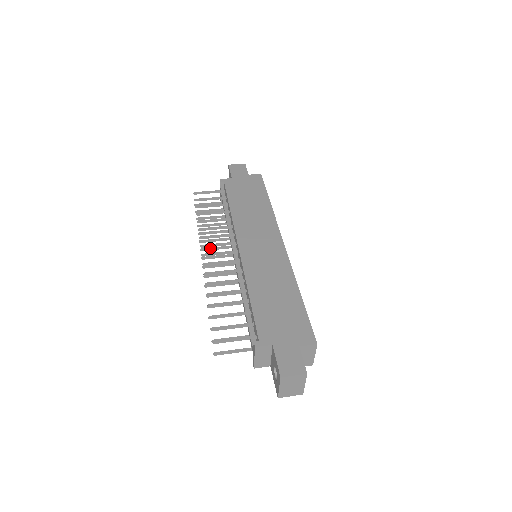
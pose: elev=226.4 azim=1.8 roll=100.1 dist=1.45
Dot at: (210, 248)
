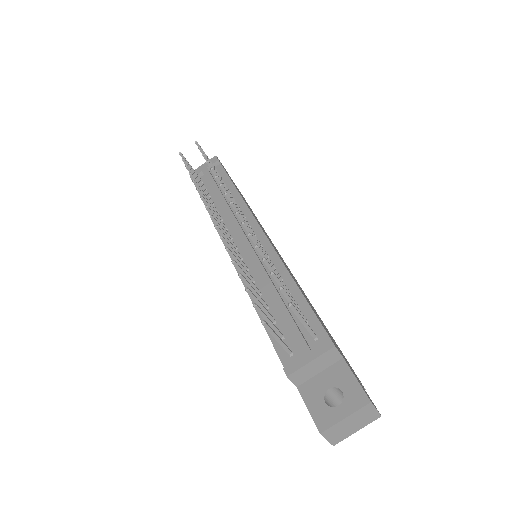
Dot at: occluded
